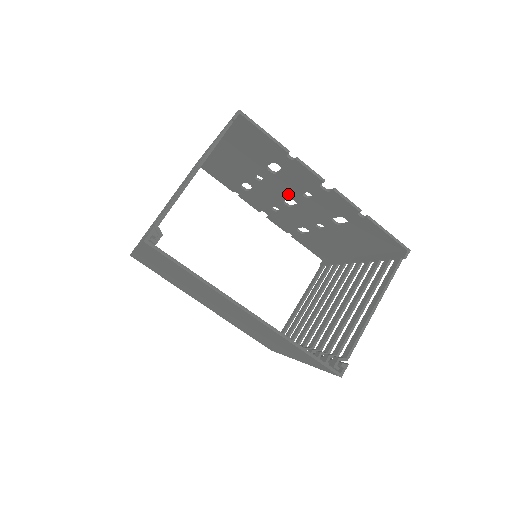
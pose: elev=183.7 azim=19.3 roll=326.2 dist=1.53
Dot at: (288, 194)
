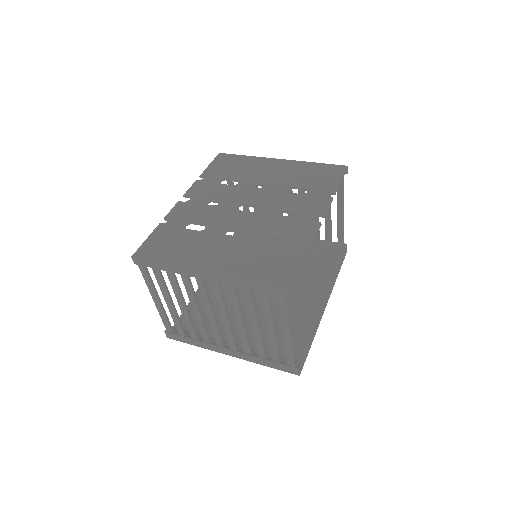
Dot at: (256, 218)
